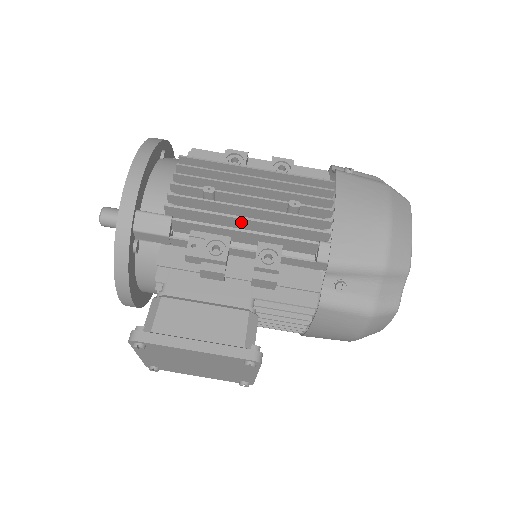
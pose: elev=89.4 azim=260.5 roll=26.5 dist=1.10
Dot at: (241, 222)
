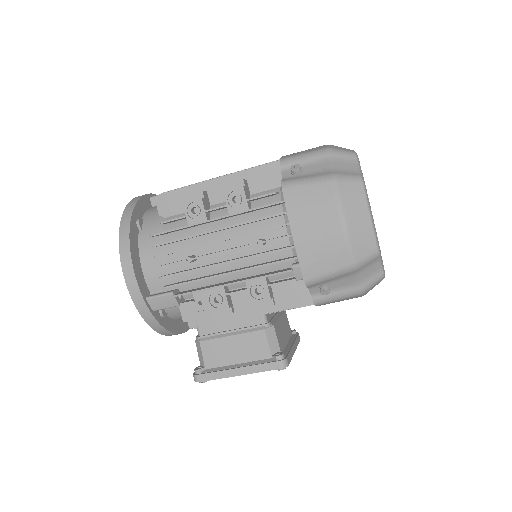
Dot at: (224, 274)
